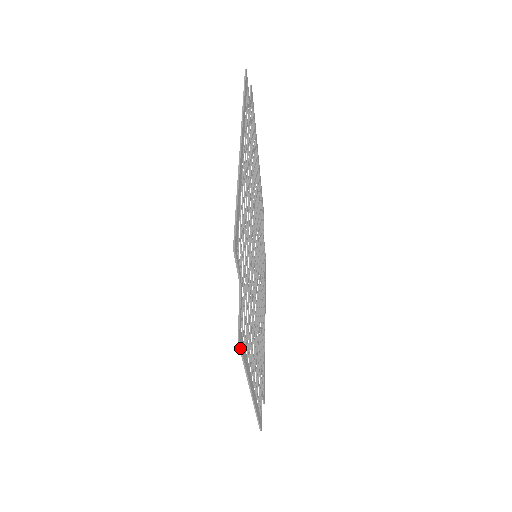
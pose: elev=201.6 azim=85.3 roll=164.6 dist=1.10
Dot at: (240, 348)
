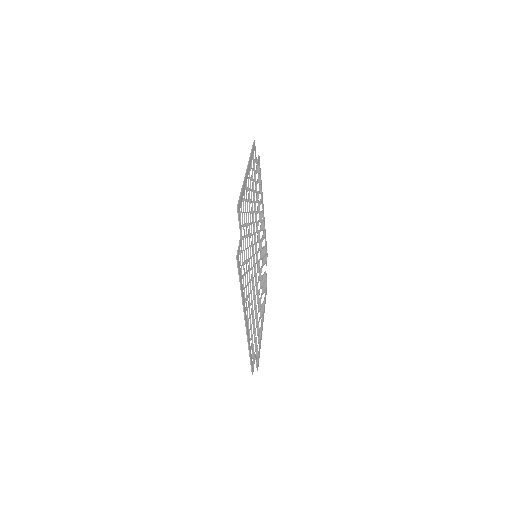
Dot at: (238, 265)
